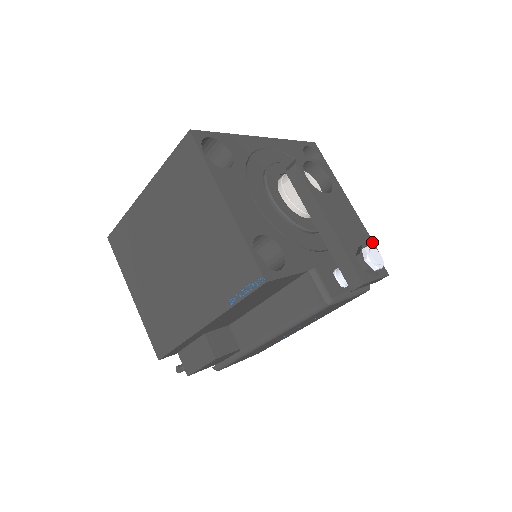
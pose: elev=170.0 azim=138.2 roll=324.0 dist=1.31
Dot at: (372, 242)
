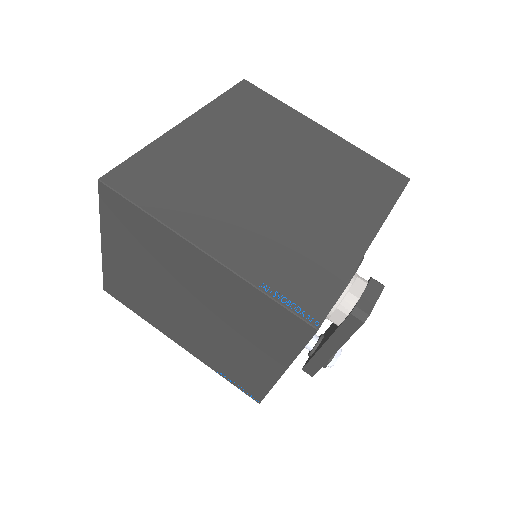
Dot at: occluded
